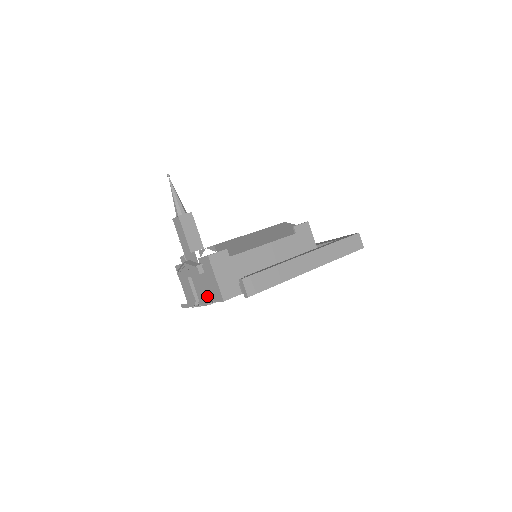
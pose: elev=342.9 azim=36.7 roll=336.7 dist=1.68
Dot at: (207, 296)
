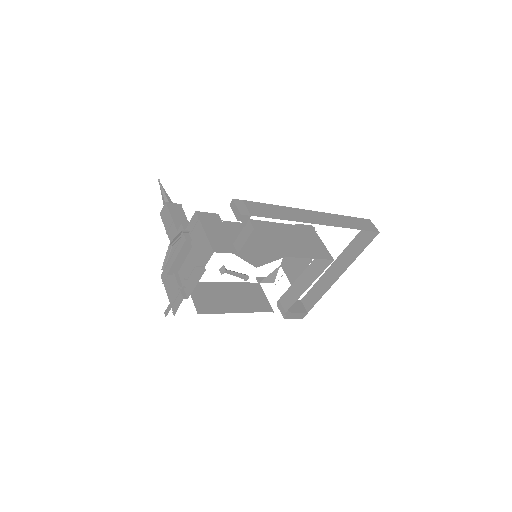
Dot at: (196, 277)
